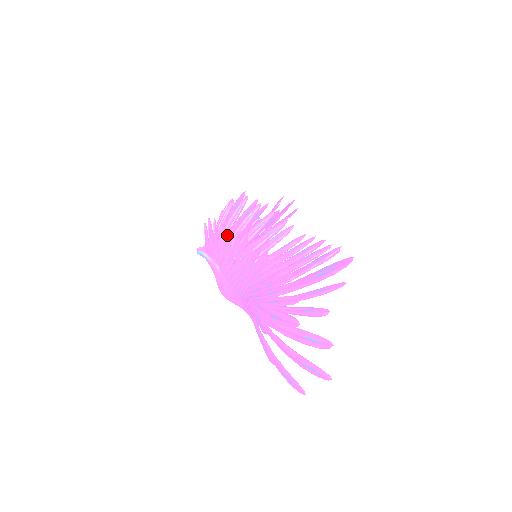
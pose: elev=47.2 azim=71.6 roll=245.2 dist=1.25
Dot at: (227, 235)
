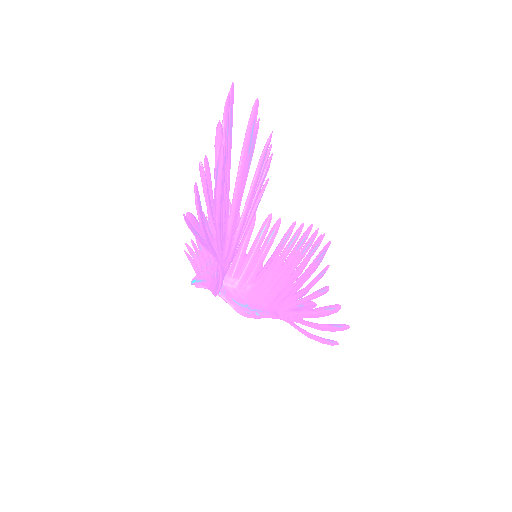
Dot at: occluded
